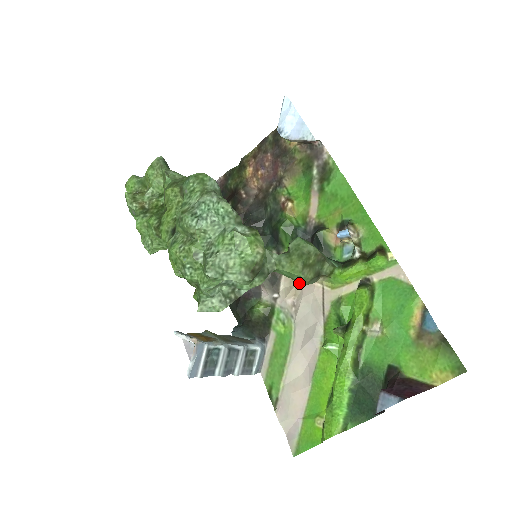
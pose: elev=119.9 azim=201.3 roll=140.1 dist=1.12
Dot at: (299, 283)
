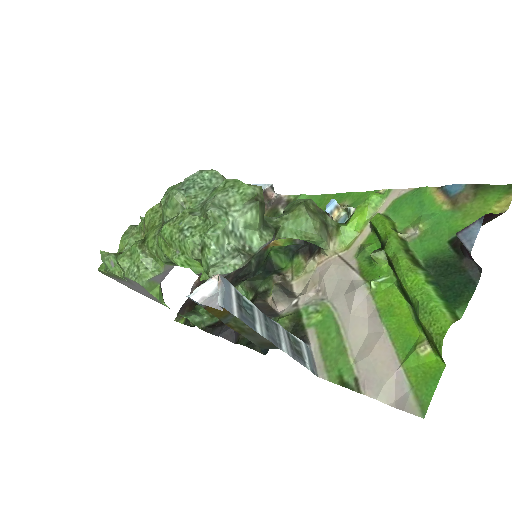
Dot at: (311, 238)
